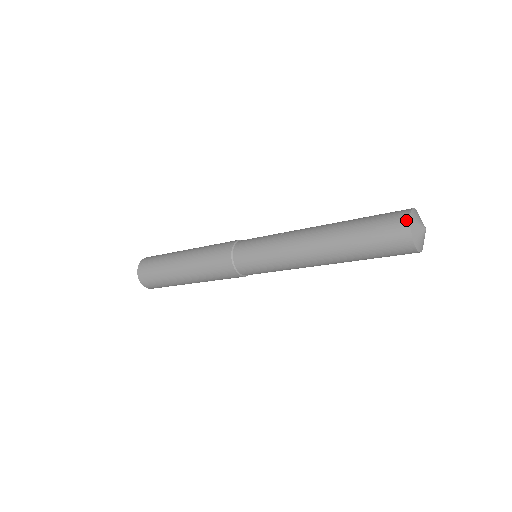
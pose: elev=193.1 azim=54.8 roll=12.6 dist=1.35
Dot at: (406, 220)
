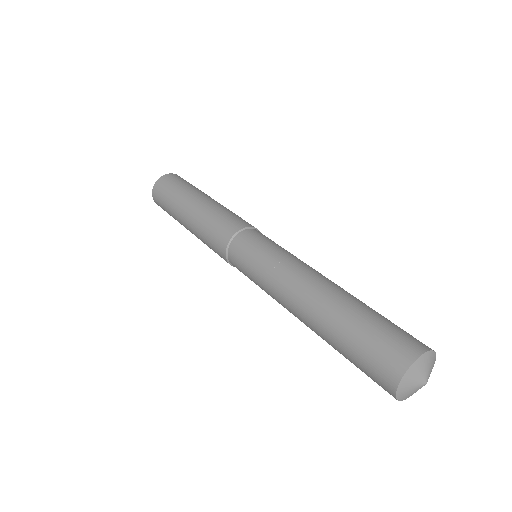
Dot at: (391, 393)
